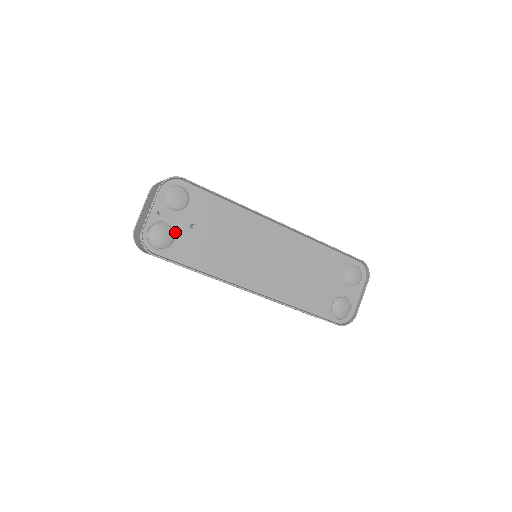
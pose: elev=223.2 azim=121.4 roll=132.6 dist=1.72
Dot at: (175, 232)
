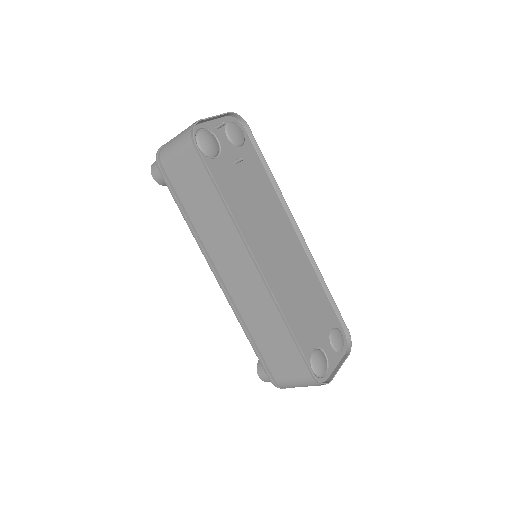
Dot at: (220, 153)
